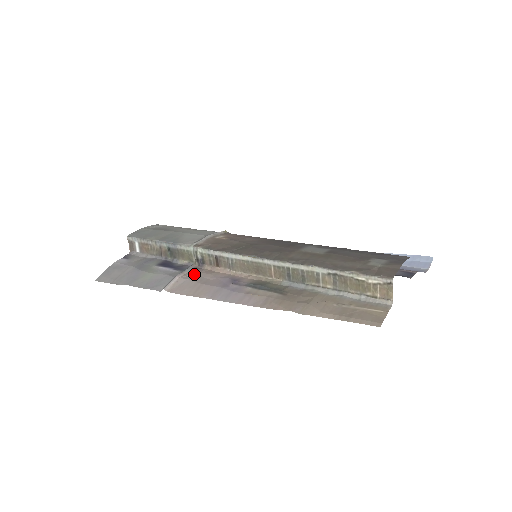
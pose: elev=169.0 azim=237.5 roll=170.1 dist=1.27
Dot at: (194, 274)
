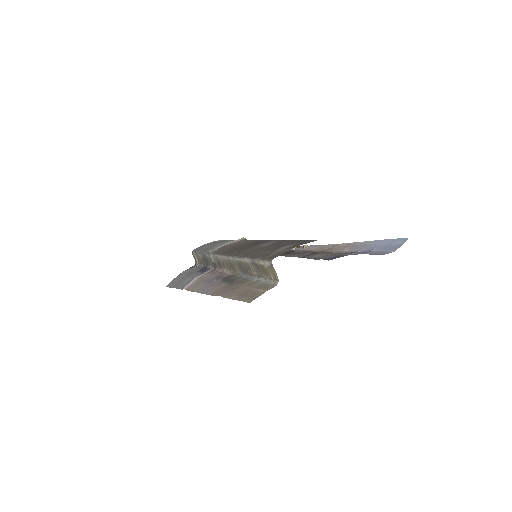
Dot at: (206, 275)
